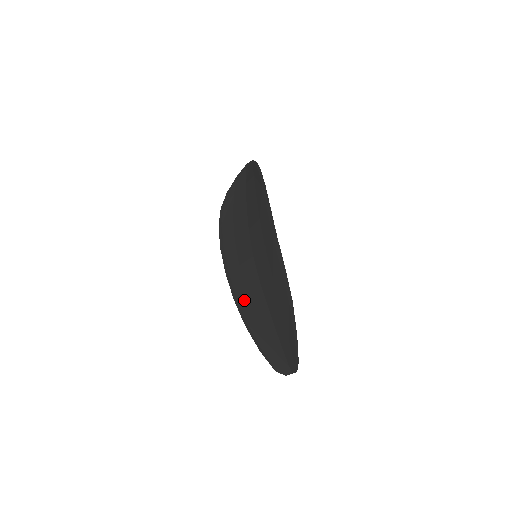
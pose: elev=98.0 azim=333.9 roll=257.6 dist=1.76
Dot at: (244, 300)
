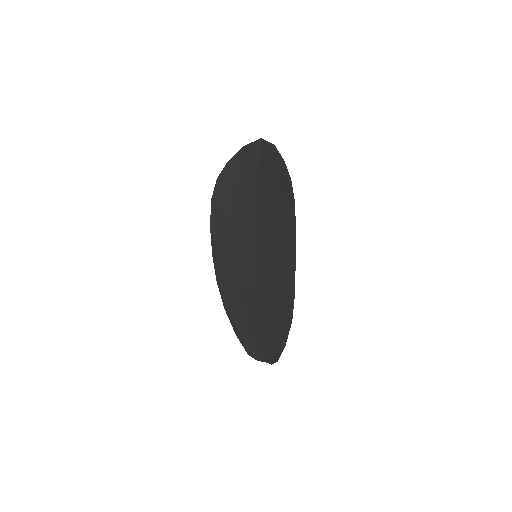
Dot at: (230, 289)
